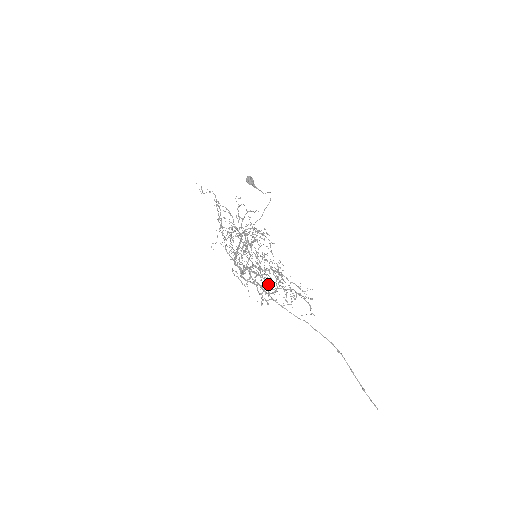
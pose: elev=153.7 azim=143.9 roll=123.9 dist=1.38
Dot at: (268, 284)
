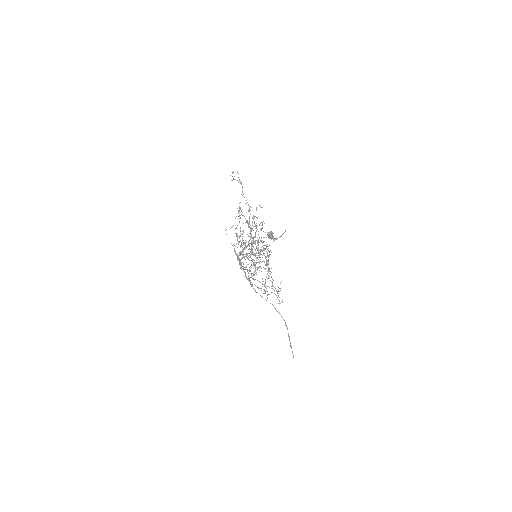
Dot at: occluded
